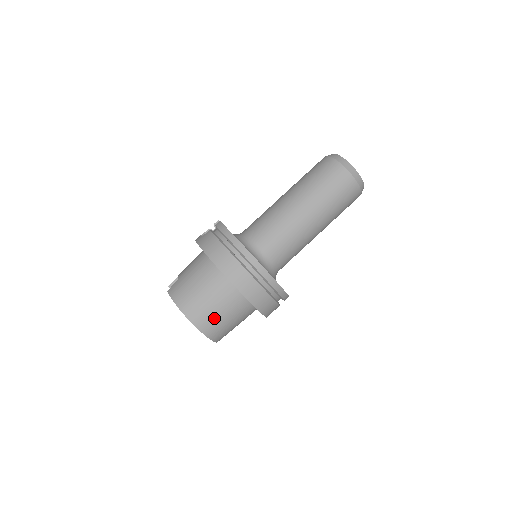
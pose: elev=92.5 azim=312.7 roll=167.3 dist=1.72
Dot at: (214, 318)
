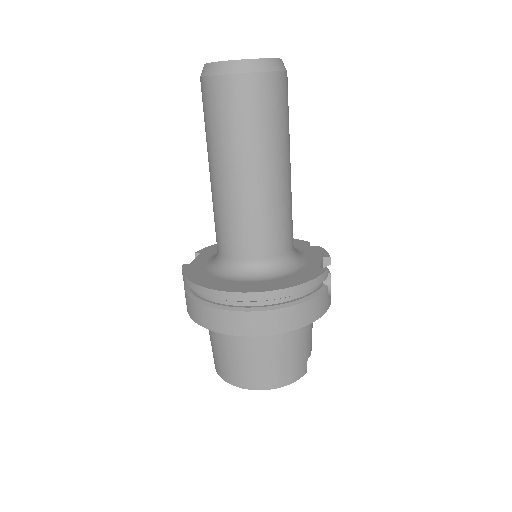
Dot at: (262, 369)
